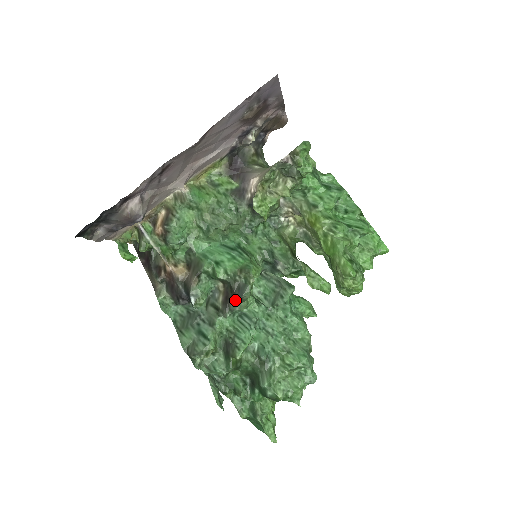
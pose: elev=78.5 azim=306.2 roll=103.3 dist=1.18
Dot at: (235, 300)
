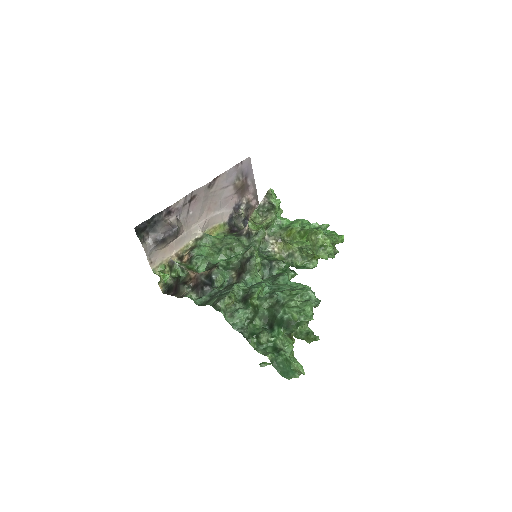
Dot at: (246, 270)
